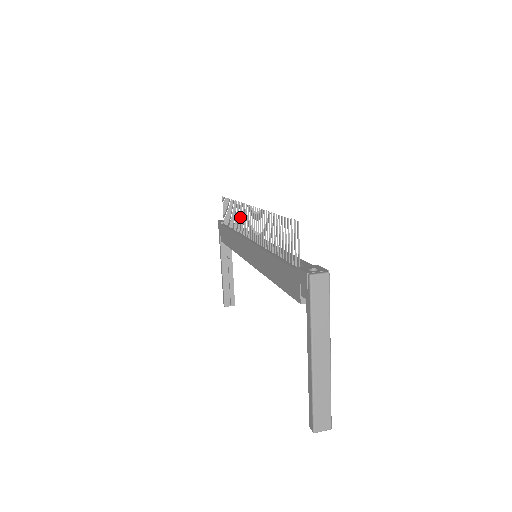
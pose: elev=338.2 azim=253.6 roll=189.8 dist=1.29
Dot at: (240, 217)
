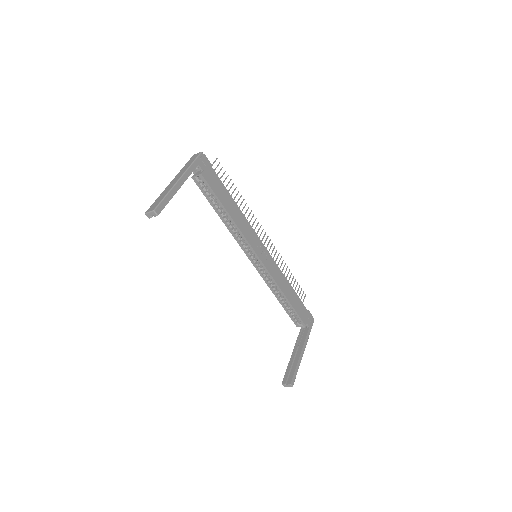
Dot at: (276, 260)
